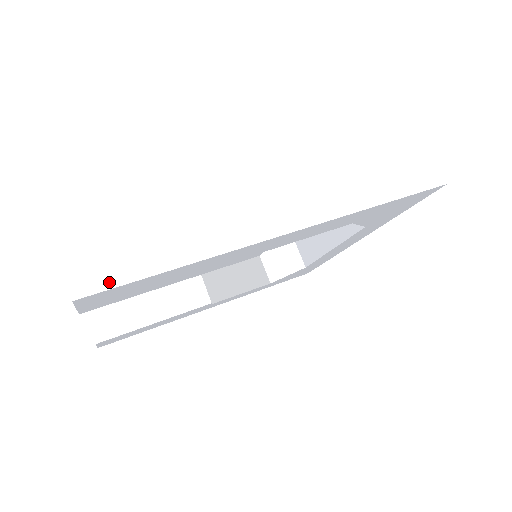
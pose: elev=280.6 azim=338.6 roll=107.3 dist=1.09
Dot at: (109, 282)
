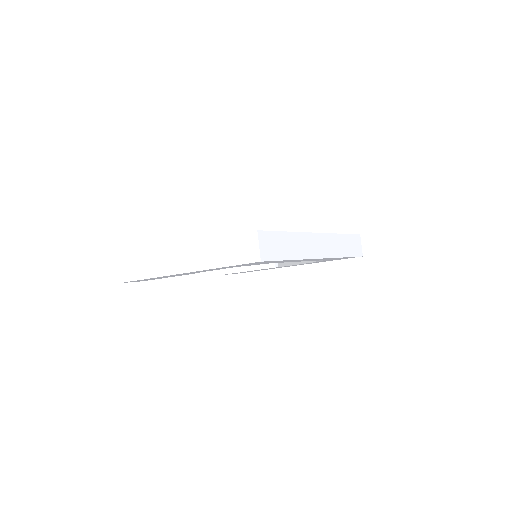
Dot at: (127, 279)
